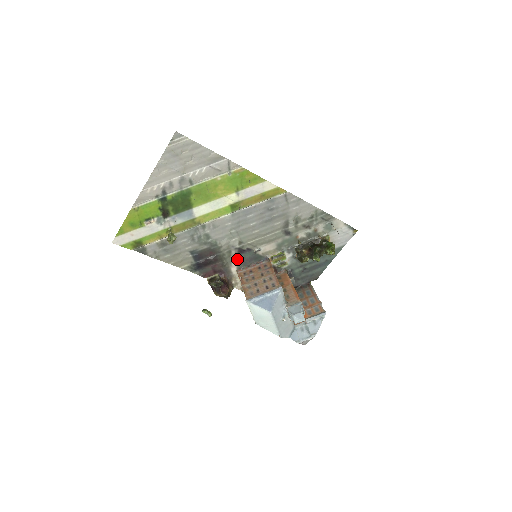
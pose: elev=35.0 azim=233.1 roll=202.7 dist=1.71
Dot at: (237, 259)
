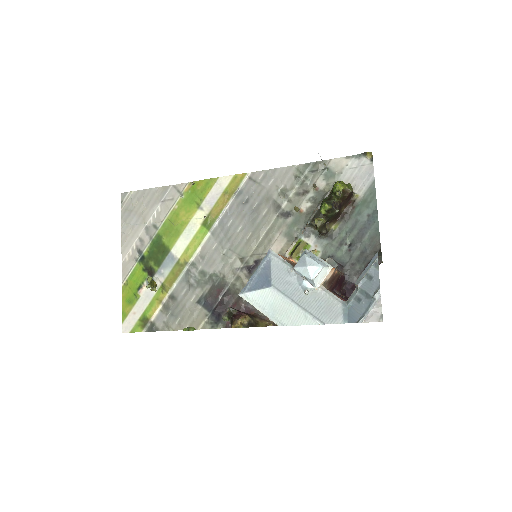
Dot at: occluded
